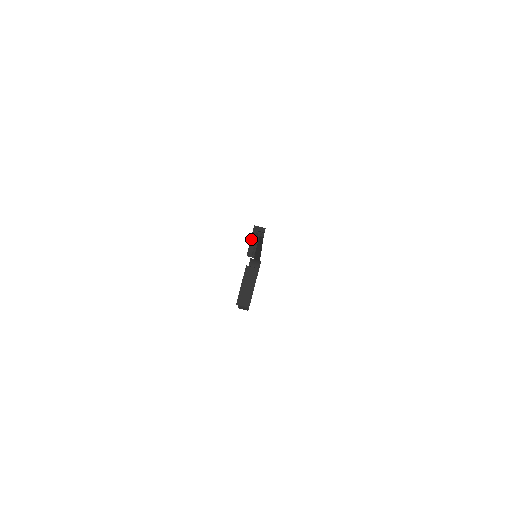
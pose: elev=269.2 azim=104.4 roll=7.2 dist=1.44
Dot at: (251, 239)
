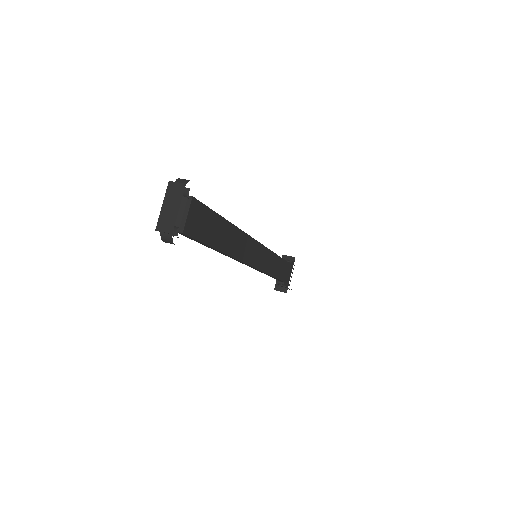
Dot at: occluded
